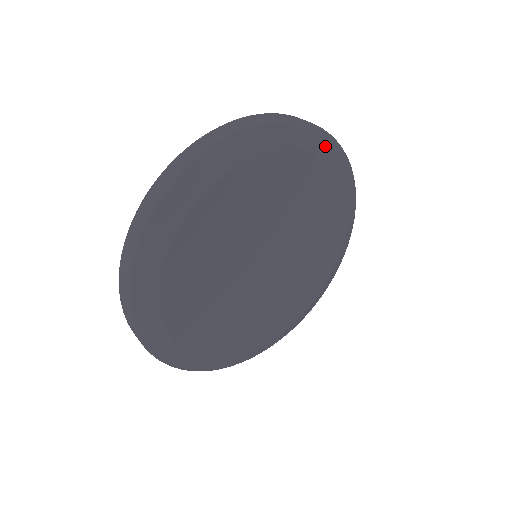
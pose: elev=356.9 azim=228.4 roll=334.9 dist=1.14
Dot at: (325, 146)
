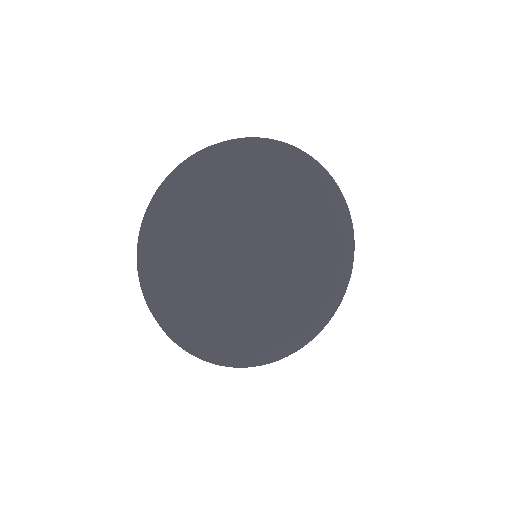
Dot at: (291, 155)
